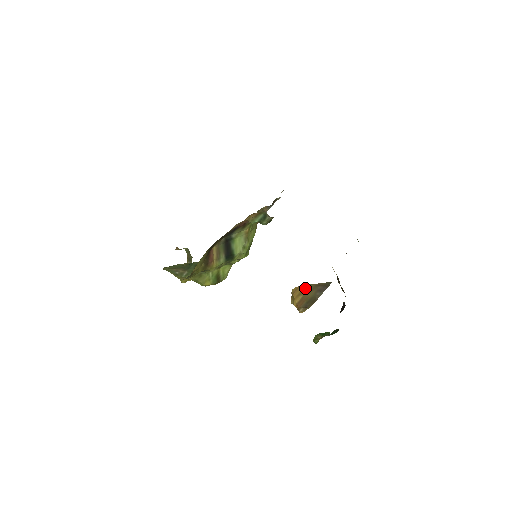
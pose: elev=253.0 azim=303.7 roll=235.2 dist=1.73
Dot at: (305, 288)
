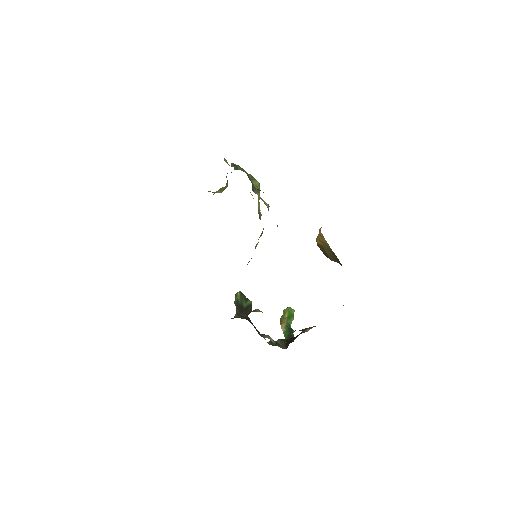
Dot at: (326, 244)
